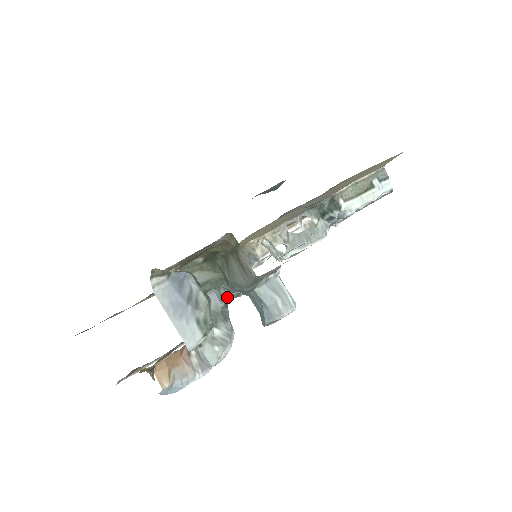
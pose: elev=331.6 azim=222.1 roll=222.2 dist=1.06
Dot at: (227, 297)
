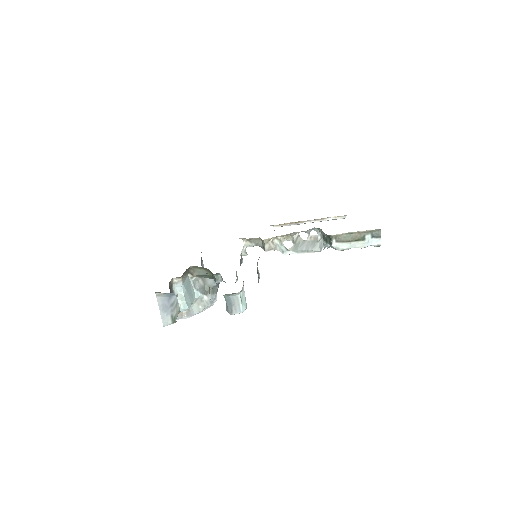
Dot at: (220, 281)
